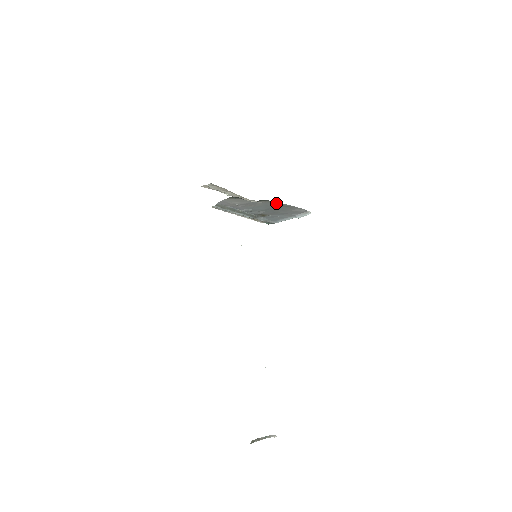
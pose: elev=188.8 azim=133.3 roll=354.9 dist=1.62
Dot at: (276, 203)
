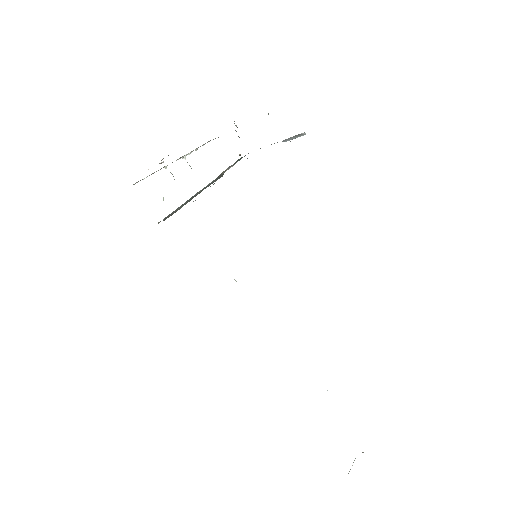
Dot at: occluded
